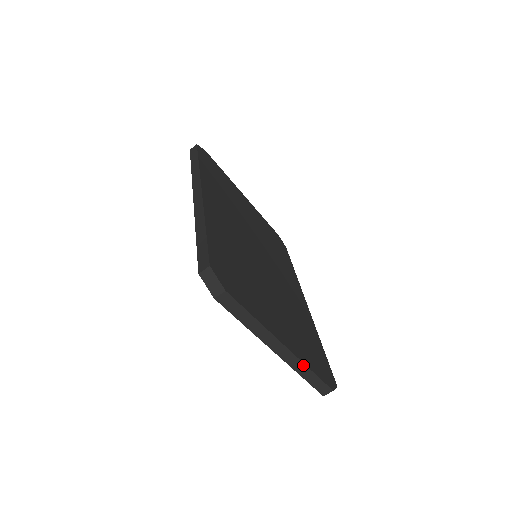
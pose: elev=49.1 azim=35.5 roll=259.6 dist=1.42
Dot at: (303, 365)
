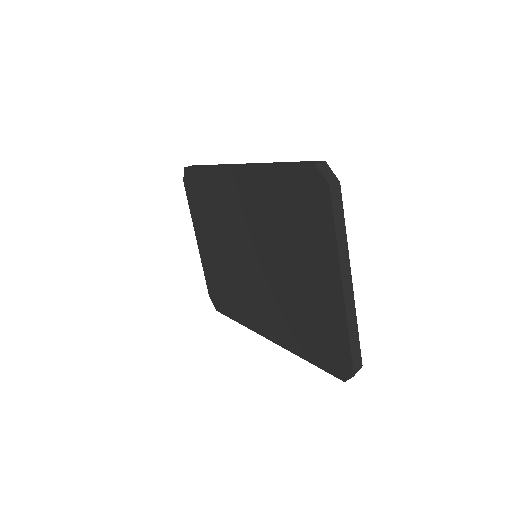
Dot at: (354, 314)
